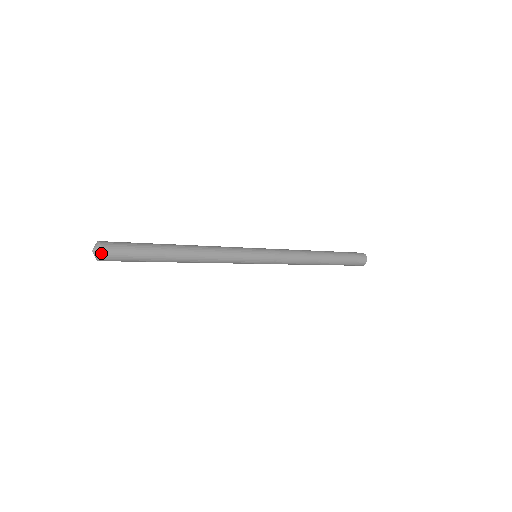
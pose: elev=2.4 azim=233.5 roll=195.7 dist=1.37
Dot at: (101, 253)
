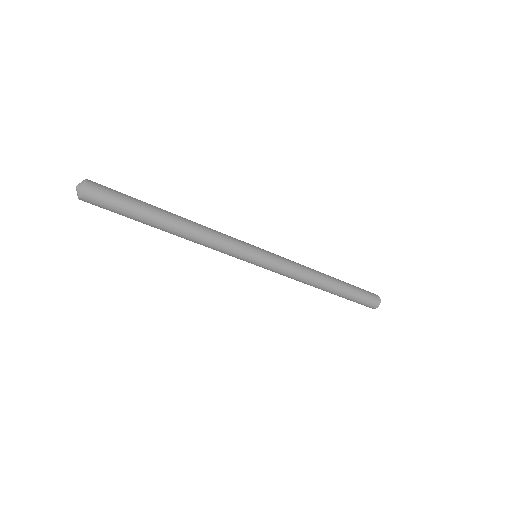
Dot at: (87, 180)
